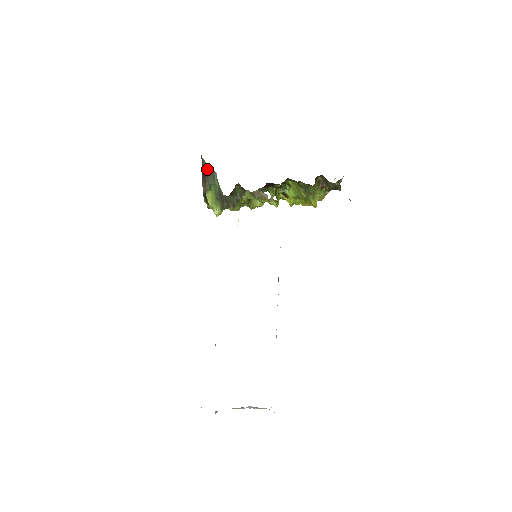
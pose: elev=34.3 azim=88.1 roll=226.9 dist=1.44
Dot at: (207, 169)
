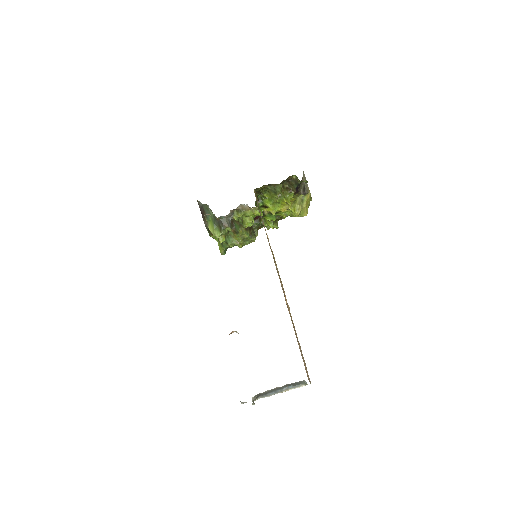
Dot at: (203, 207)
